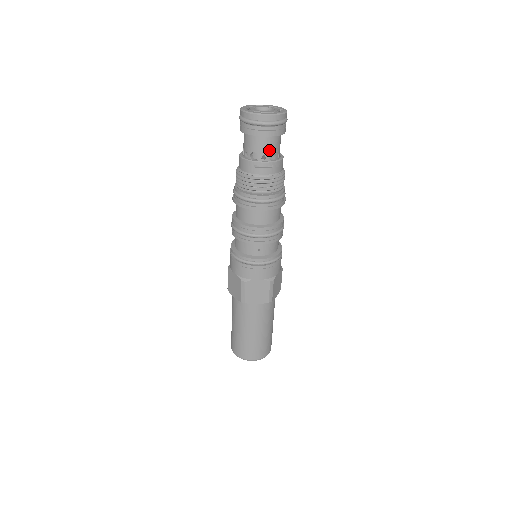
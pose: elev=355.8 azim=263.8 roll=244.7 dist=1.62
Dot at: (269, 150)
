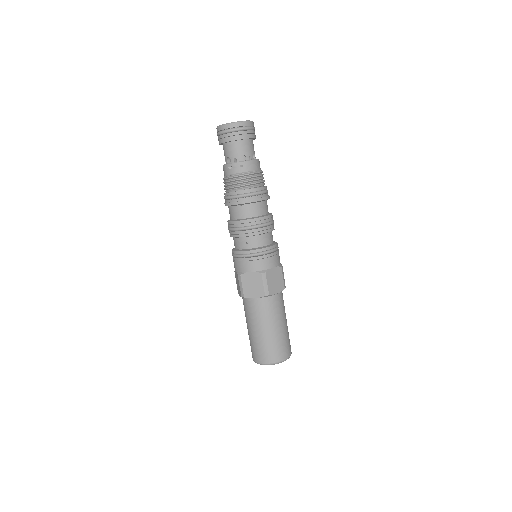
Dot at: (238, 153)
